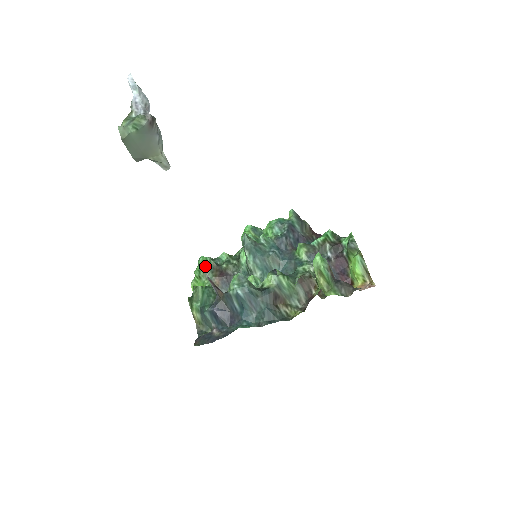
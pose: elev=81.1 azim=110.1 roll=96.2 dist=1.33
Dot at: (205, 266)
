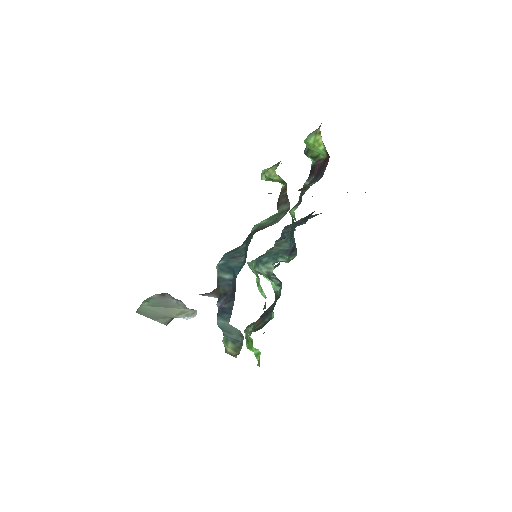
Dot at: occluded
